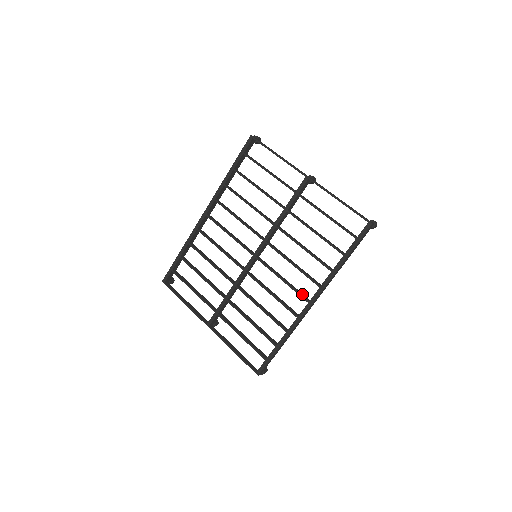
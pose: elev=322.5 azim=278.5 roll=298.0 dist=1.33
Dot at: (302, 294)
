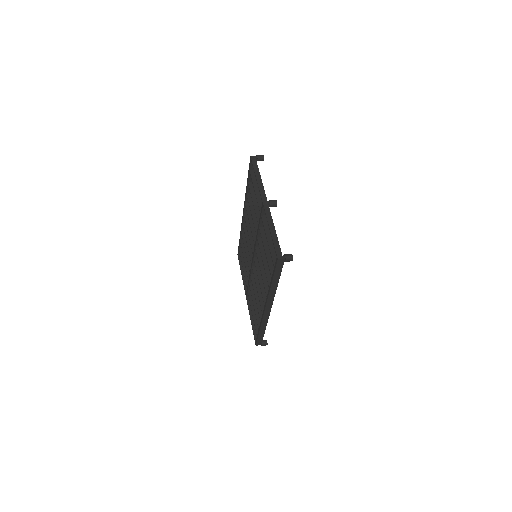
Dot at: (266, 297)
